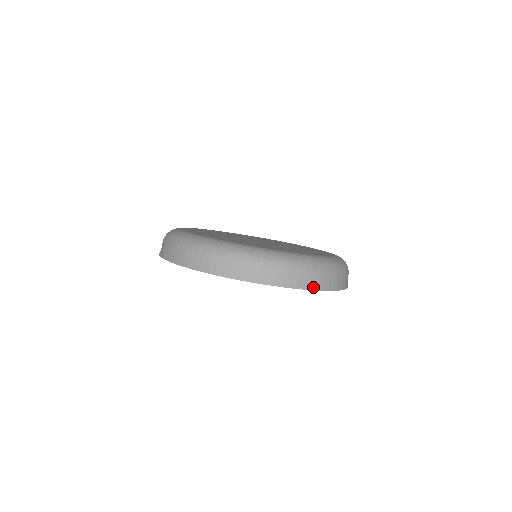
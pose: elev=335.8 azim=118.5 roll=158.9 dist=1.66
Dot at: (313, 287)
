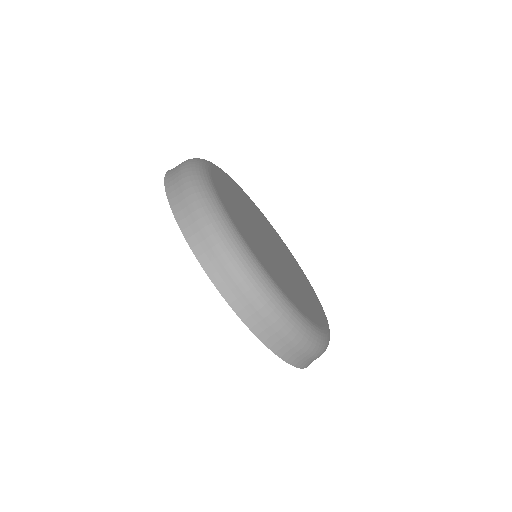
Dot at: (294, 362)
